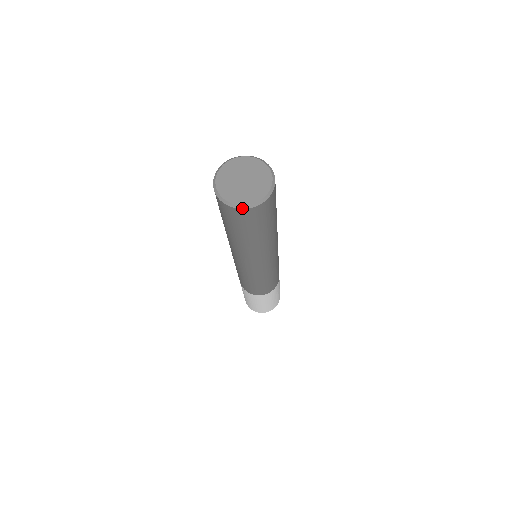
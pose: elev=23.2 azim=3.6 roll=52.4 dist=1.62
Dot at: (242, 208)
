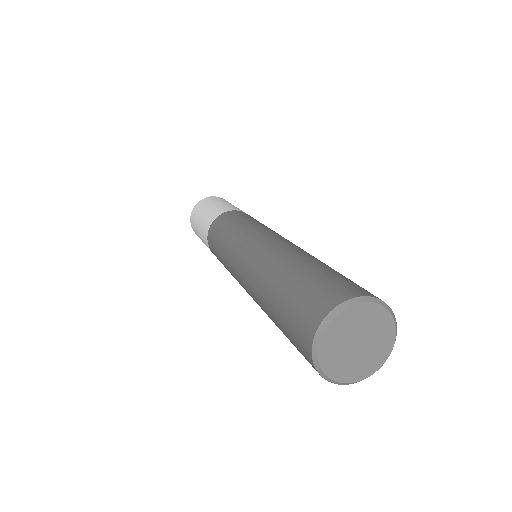
Dot at: occluded
